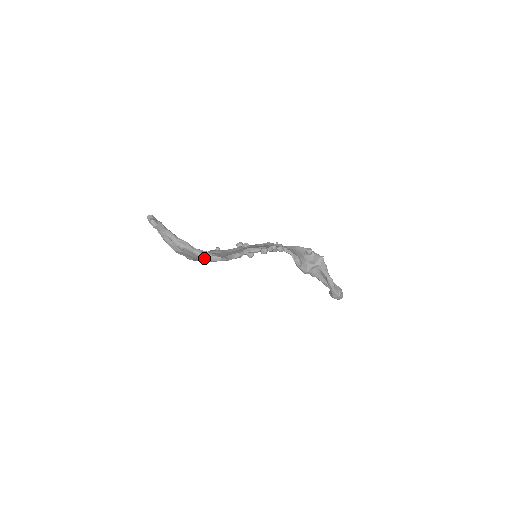
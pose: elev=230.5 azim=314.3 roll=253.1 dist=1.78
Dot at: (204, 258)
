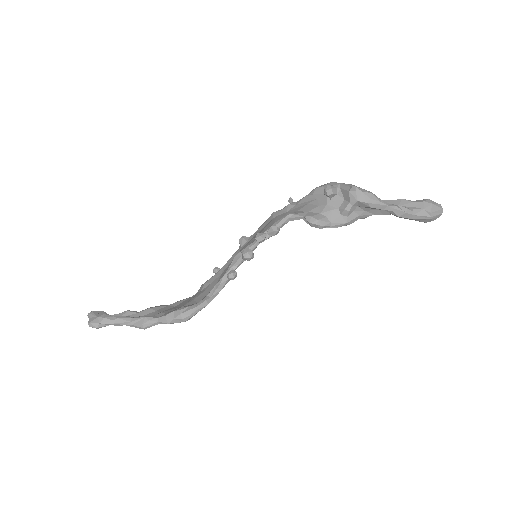
Dot at: (178, 321)
